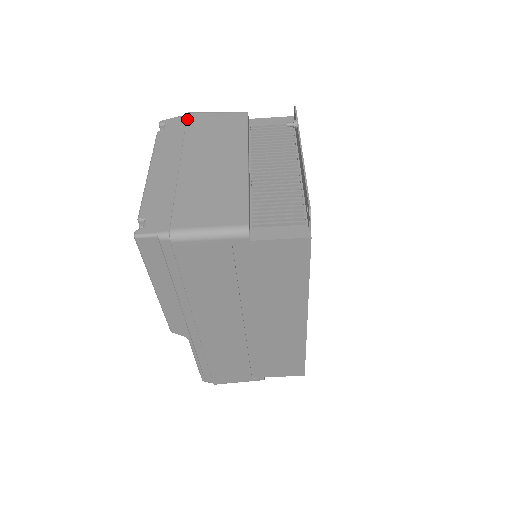
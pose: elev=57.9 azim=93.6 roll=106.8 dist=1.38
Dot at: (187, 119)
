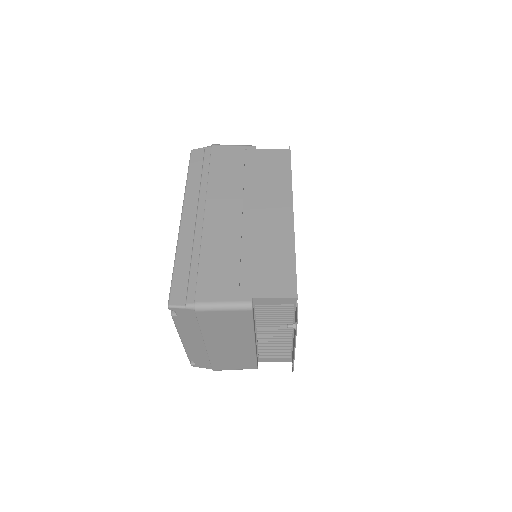
Dot at: (197, 317)
